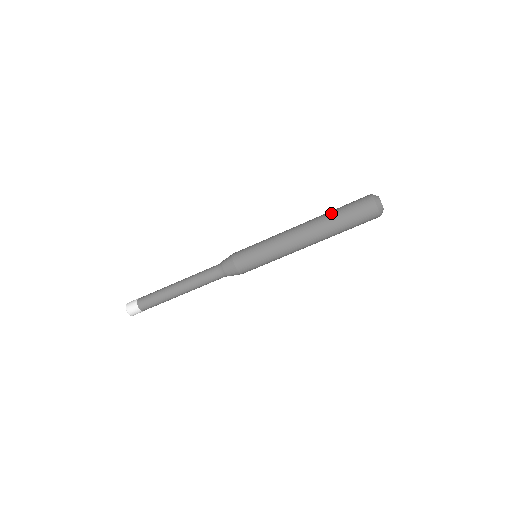
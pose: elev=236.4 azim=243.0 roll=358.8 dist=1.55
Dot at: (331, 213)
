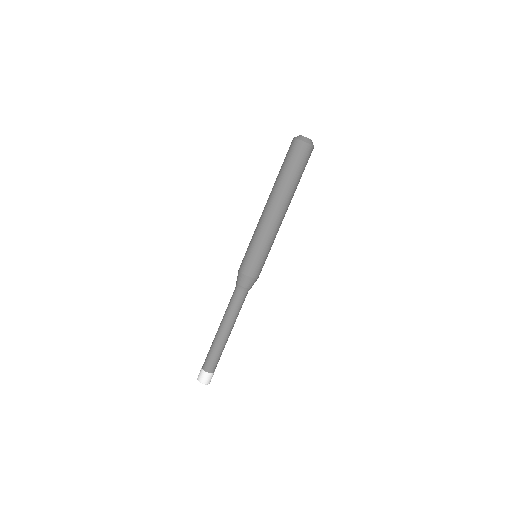
Dot at: (277, 176)
